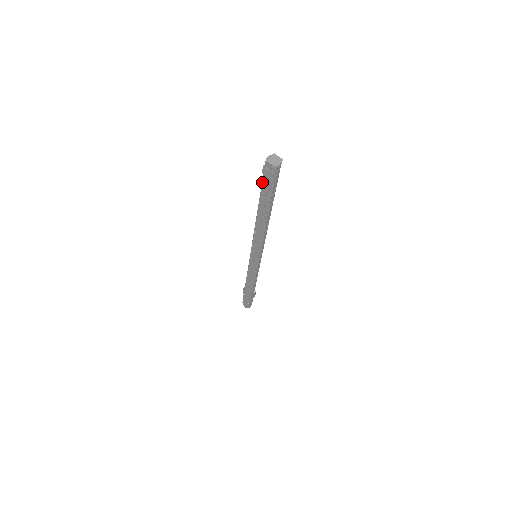
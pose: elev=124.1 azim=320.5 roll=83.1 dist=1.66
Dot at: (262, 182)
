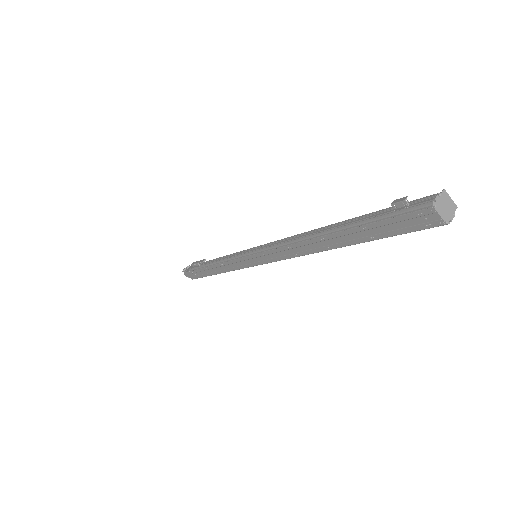
Dot at: (382, 220)
